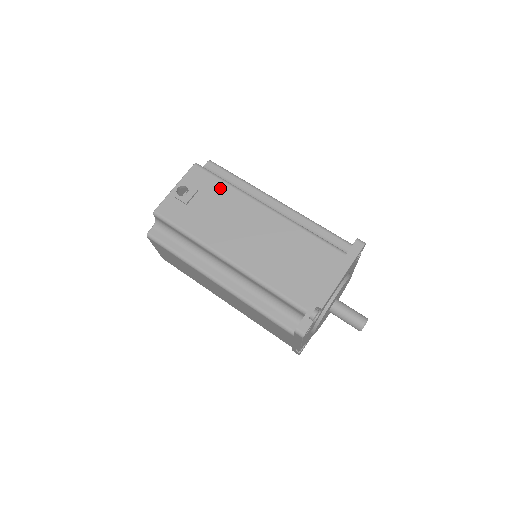
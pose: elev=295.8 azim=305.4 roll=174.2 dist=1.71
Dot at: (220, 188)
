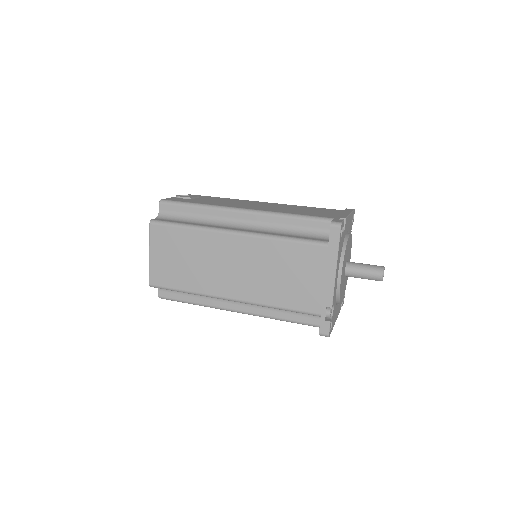
Dot at: (218, 198)
